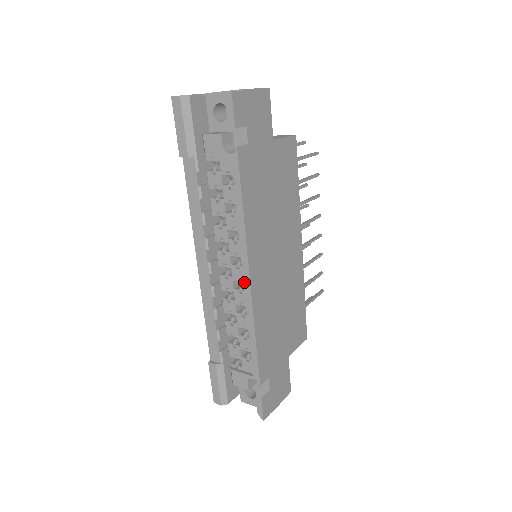
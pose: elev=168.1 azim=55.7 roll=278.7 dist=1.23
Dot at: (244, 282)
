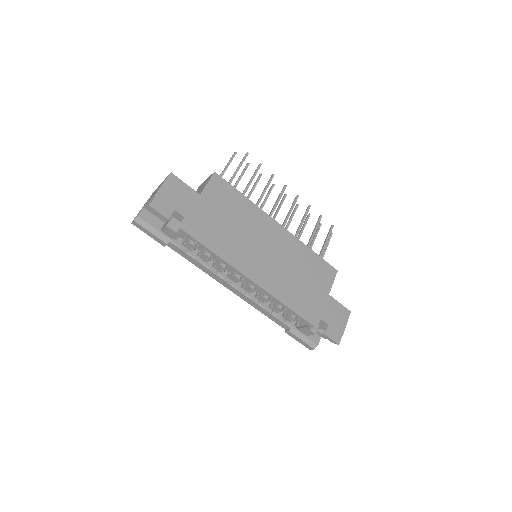
Dot at: occluded
